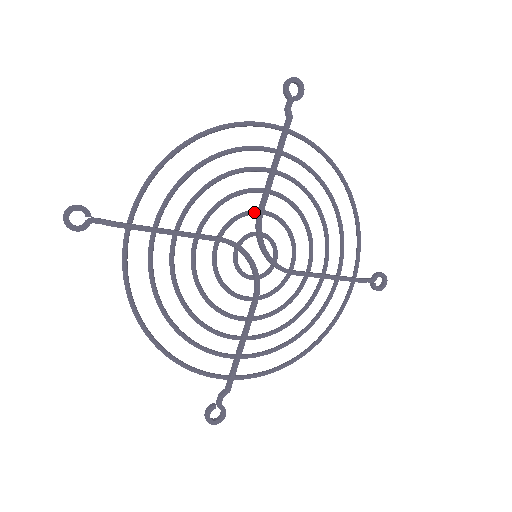
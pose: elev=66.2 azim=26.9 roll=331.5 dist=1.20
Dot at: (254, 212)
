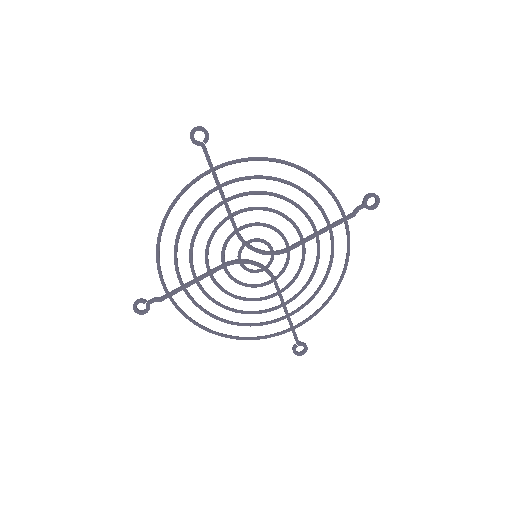
Dot at: (233, 234)
